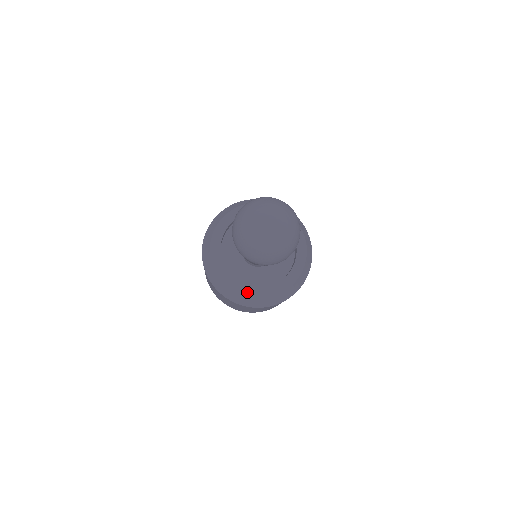
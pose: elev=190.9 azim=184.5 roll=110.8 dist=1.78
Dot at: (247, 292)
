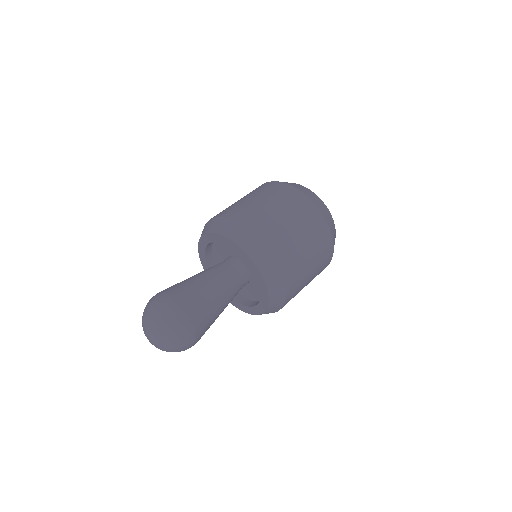
Dot at: (251, 312)
